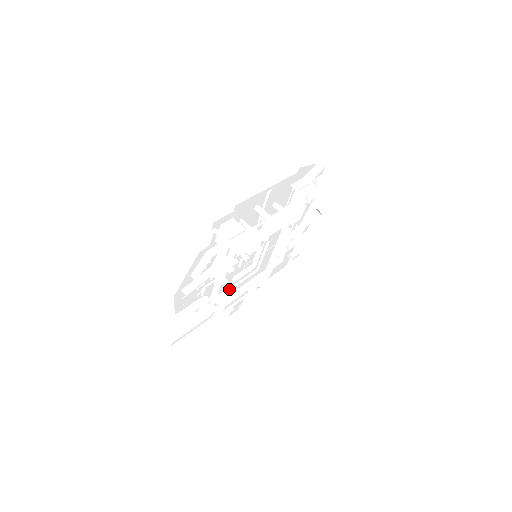
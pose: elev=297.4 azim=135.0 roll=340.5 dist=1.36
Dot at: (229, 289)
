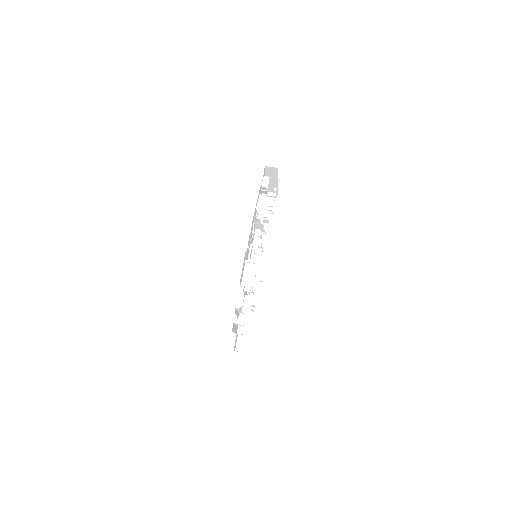
Dot at: occluded
